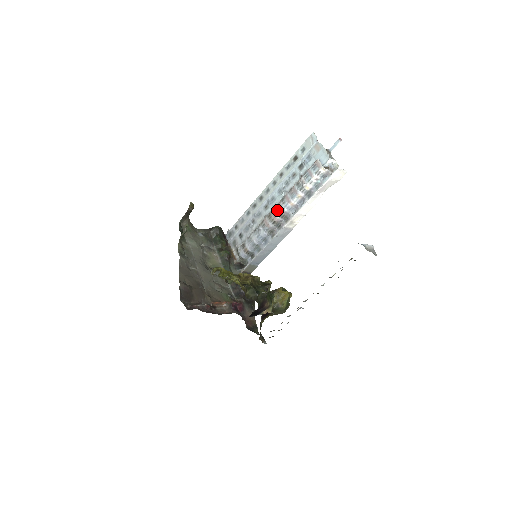
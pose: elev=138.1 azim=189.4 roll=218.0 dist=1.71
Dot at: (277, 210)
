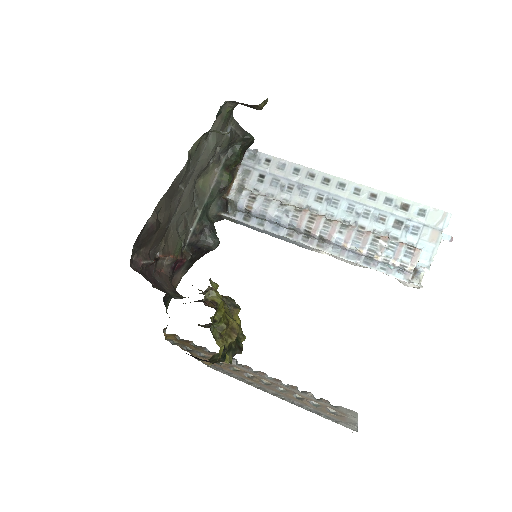
Dot at: (326, 227)
